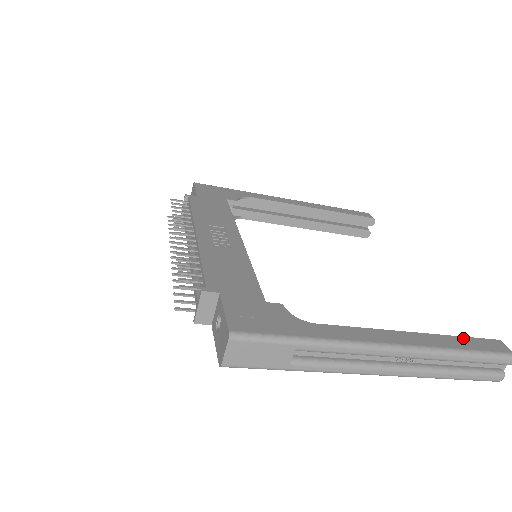
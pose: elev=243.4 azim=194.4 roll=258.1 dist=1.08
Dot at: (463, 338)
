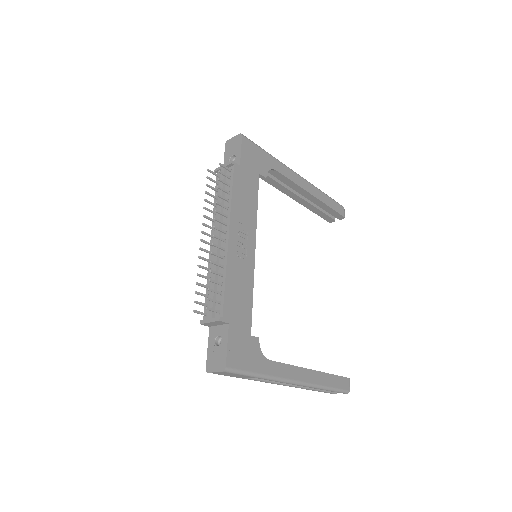
Dot at: (334, 376)
